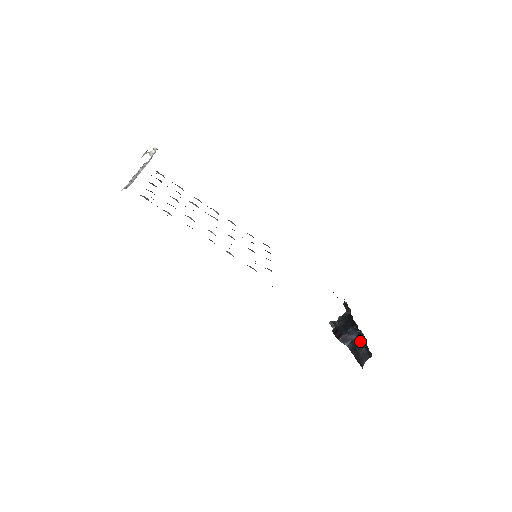
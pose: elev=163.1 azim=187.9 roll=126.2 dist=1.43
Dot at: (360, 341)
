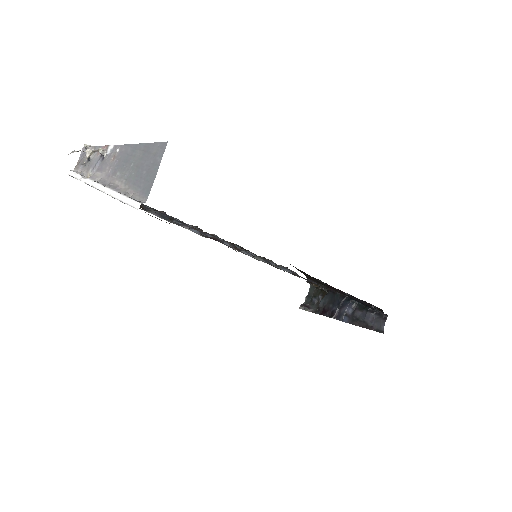
Dot at: (358, 309)
